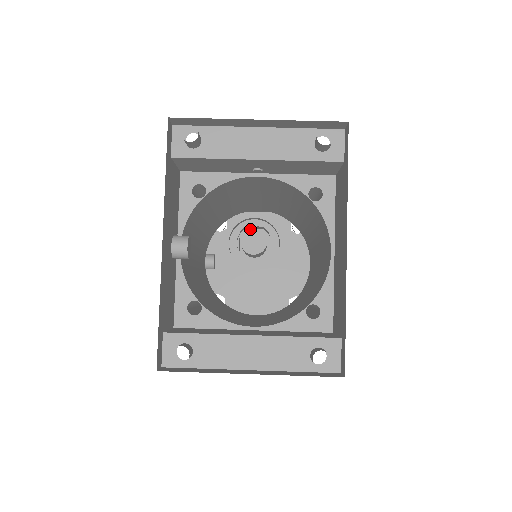
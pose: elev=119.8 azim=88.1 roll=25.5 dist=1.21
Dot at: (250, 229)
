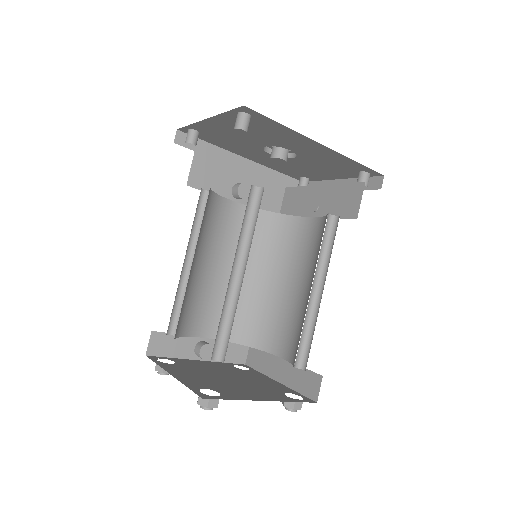
Dot at: (256, 377)
